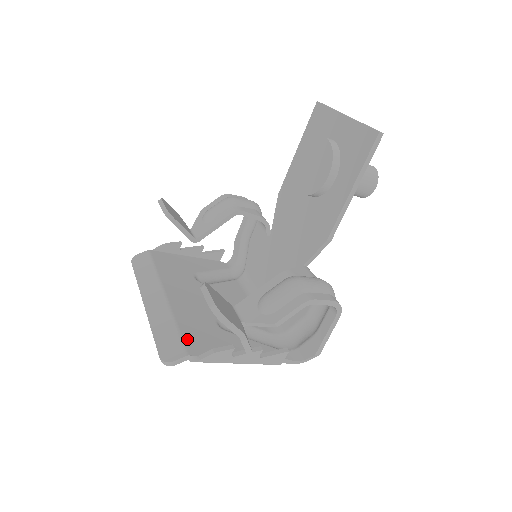
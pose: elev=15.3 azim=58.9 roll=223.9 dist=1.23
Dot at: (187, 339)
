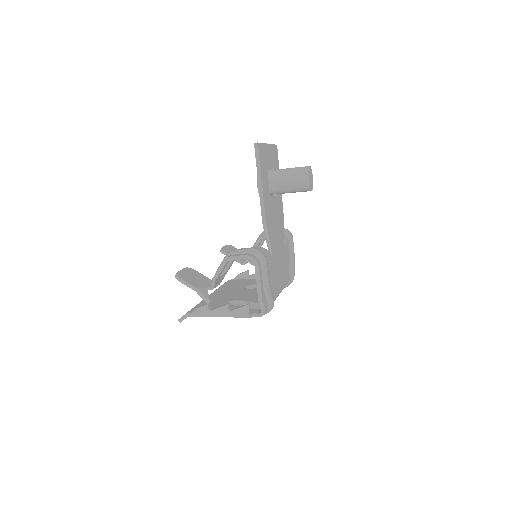
Dot at: occluded
